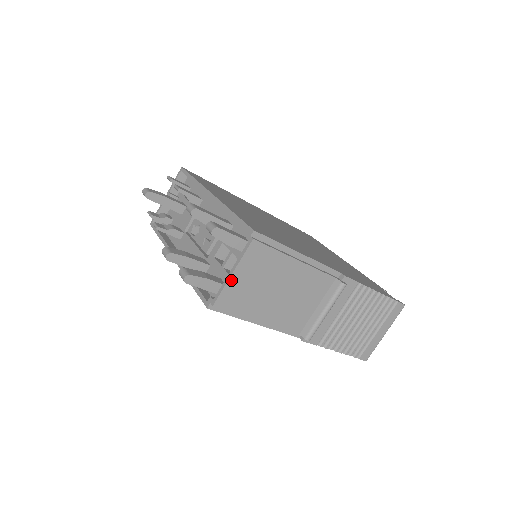
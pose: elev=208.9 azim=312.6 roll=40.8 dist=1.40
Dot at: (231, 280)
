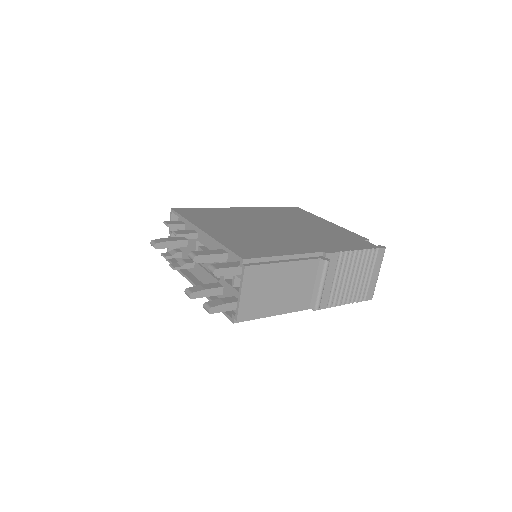
Dot at: (242, 299)
